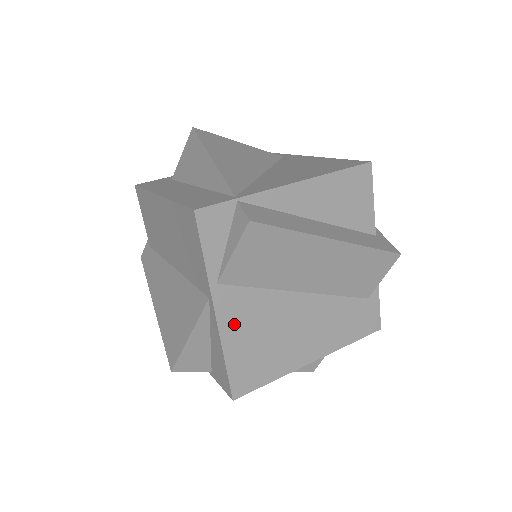
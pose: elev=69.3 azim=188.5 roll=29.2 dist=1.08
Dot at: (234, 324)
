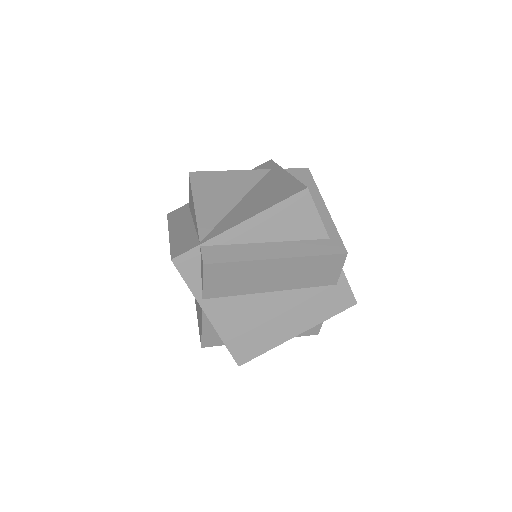
Dot at: (224, 321)
